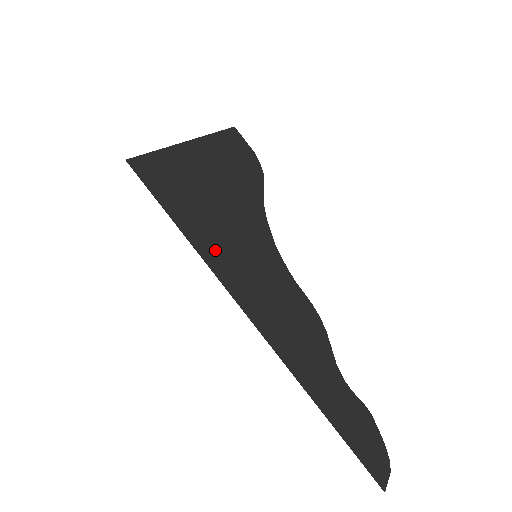
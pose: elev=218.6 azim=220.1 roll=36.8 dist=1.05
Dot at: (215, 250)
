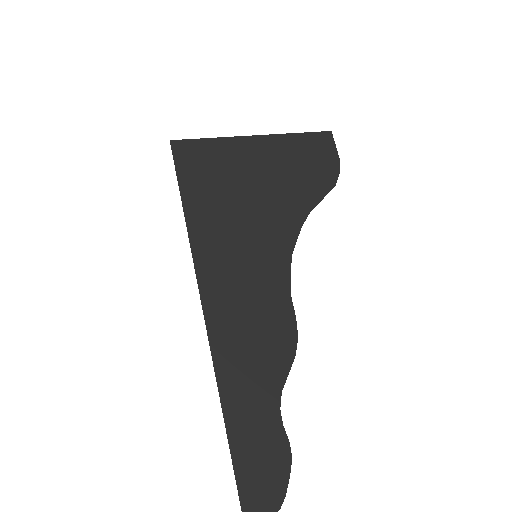
Dot at: (209, 235)
